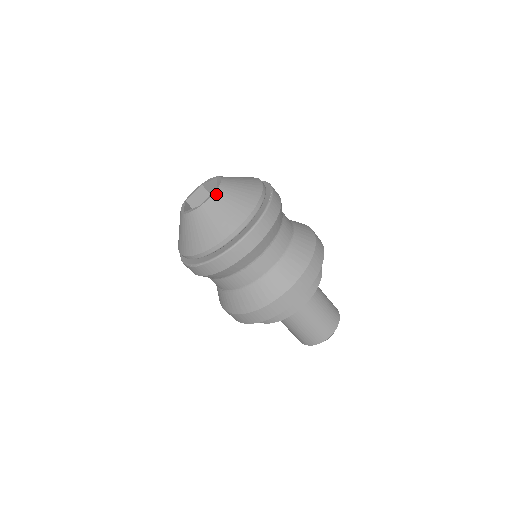
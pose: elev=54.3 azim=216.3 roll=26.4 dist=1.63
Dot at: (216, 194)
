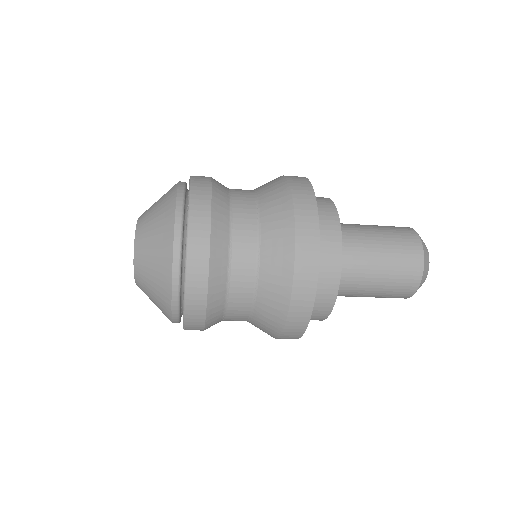
Dot at: (136, 247)
